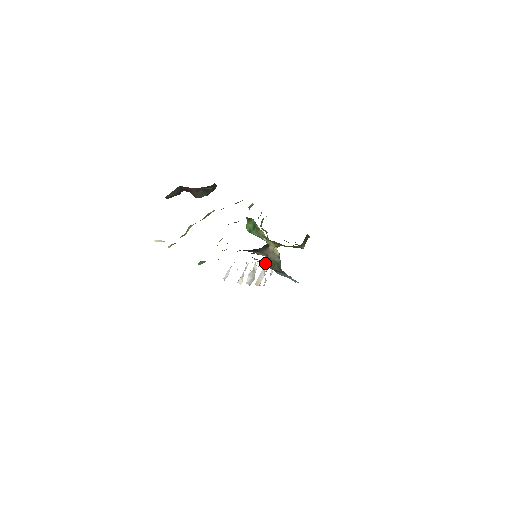
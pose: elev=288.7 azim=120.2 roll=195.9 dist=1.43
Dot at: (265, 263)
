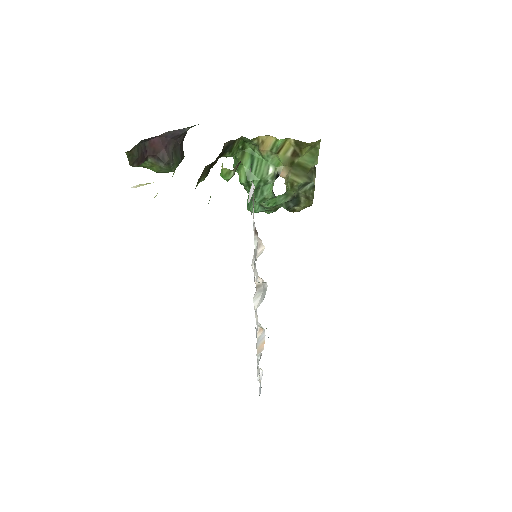
Dot at: occluded
